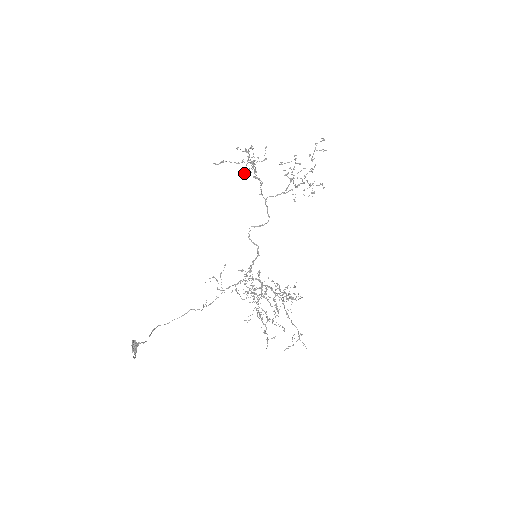
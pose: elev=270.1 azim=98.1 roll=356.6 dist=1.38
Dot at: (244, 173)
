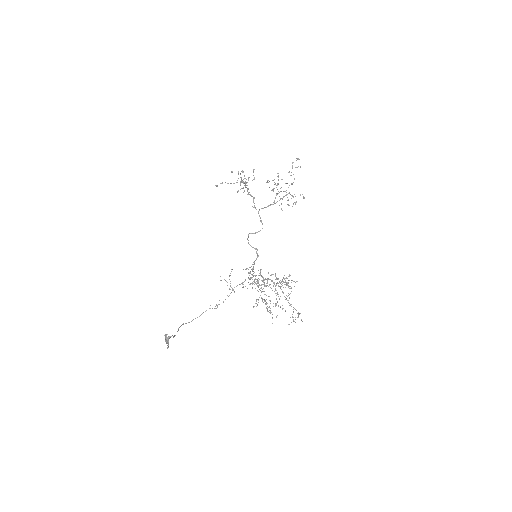
Dot at: occluded
